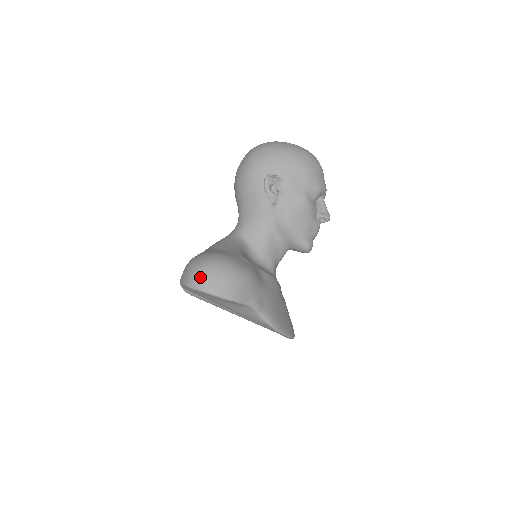
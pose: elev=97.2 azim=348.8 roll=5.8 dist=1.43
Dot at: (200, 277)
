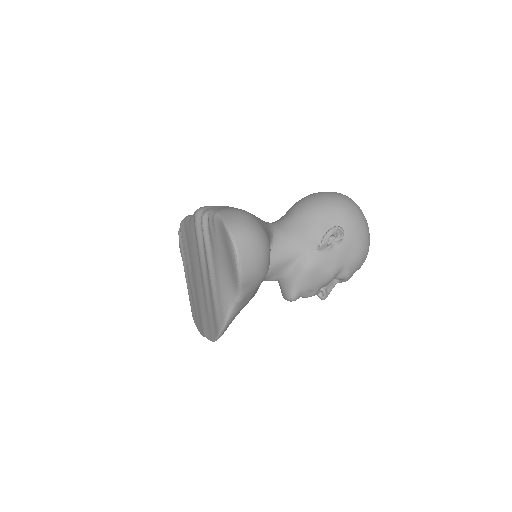
Dot at: (245, 234)
